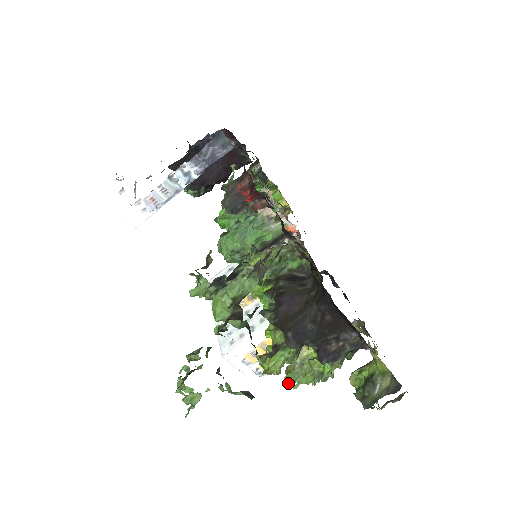
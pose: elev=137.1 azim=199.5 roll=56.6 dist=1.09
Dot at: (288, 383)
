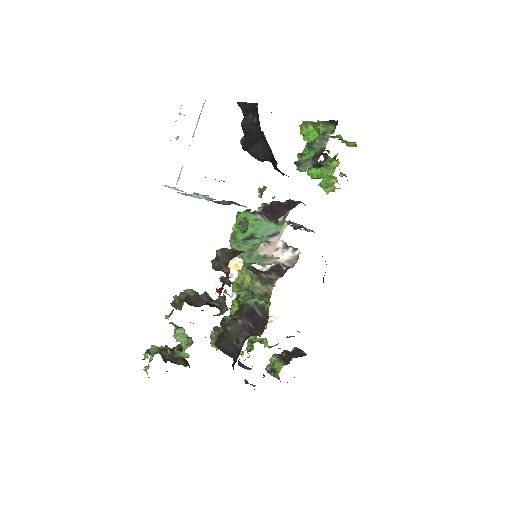
Dot at: occluded
